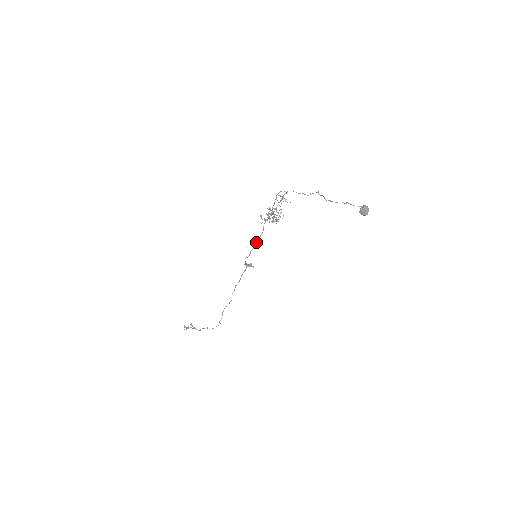
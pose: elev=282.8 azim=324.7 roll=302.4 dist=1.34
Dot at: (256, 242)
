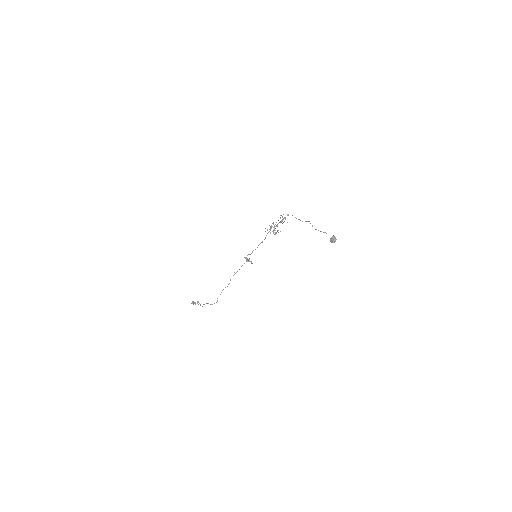
Dot at: (258, 245)
